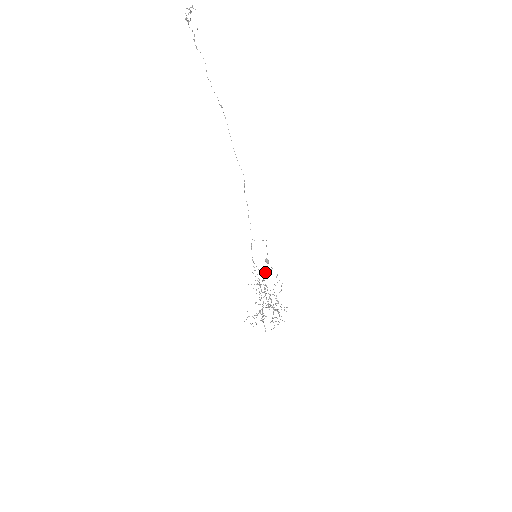
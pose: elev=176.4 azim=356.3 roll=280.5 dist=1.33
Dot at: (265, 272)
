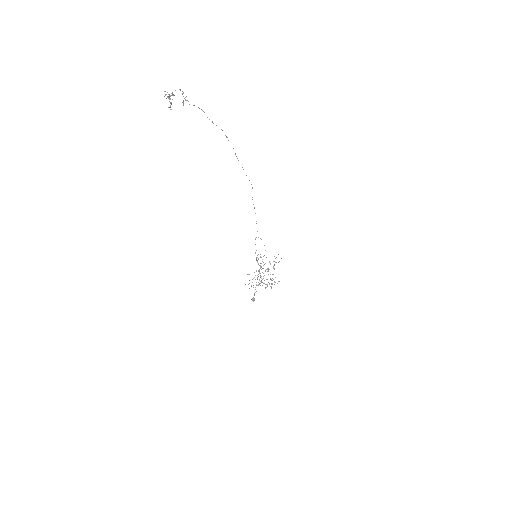
Dot at: (263, 265)
